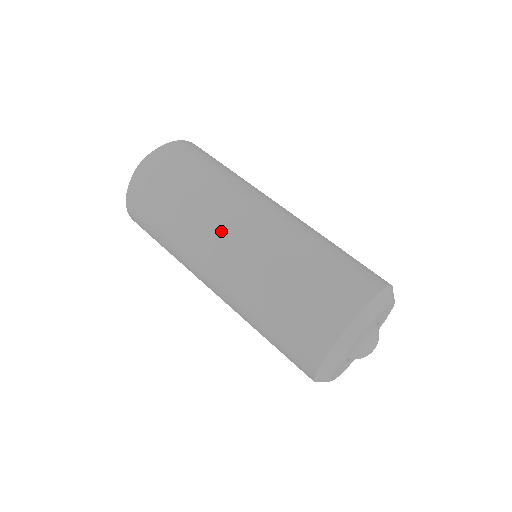
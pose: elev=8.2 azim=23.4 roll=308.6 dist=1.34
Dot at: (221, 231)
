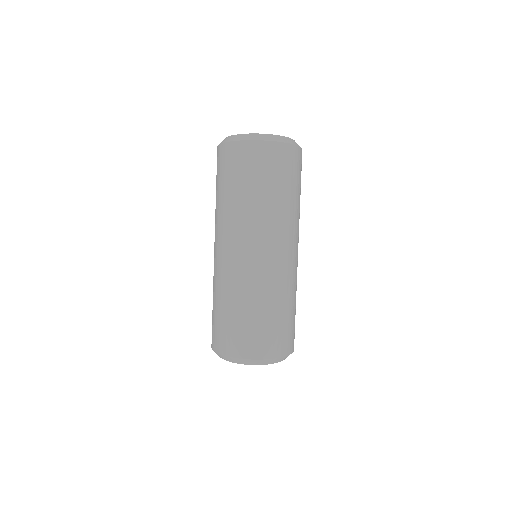
Dot at: (222, 242)
